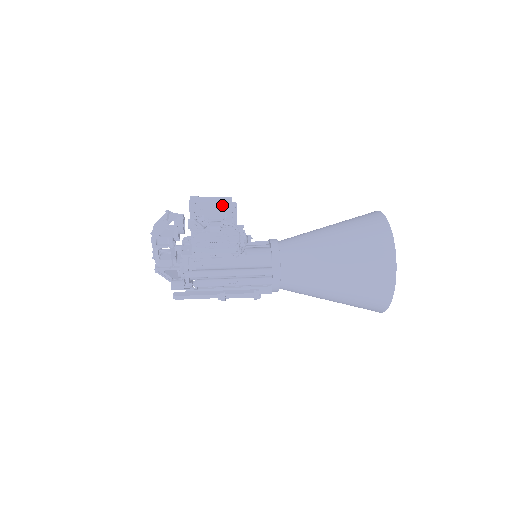
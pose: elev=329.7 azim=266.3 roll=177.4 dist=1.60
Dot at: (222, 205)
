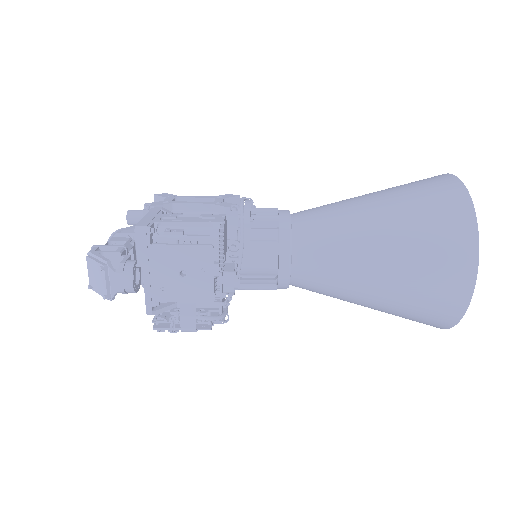
Dot at: (196, 278)
